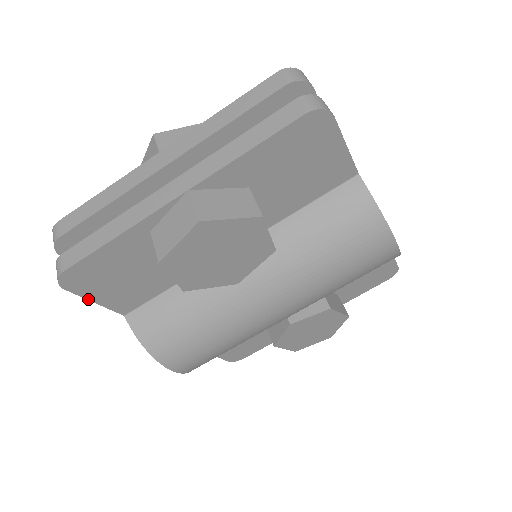
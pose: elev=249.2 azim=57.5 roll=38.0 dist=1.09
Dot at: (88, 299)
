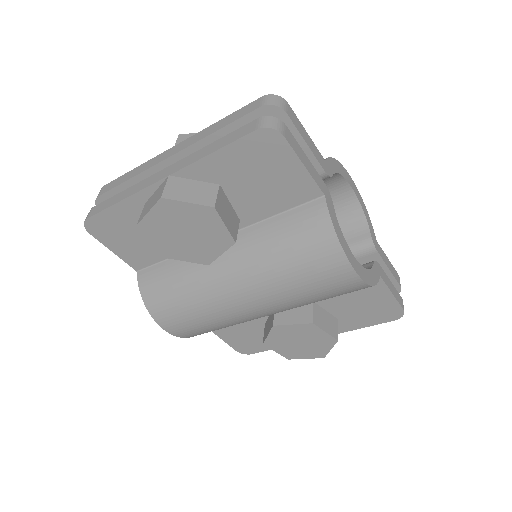
Dot at: (107, 247)
